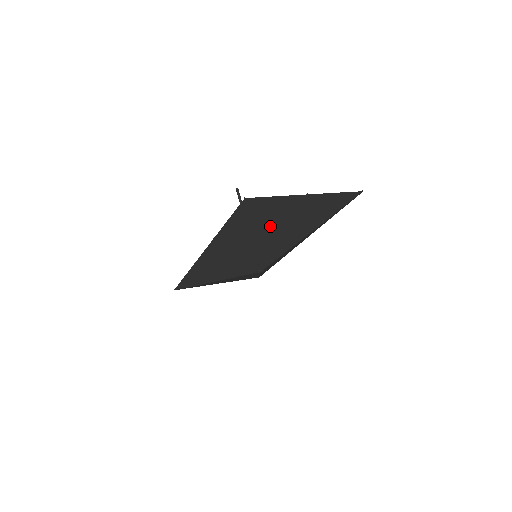
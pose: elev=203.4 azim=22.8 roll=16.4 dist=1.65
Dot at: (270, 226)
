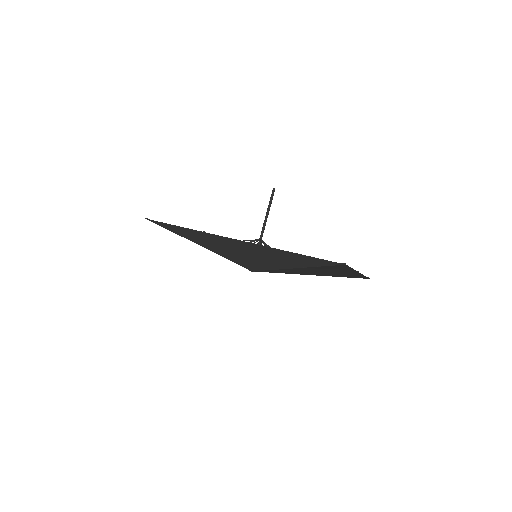
Dot at: (315, 269)
